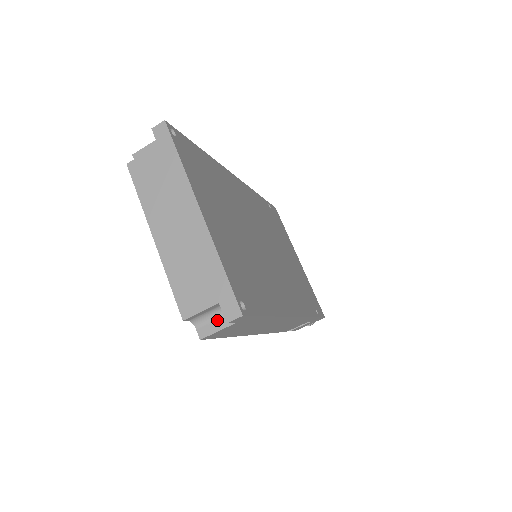
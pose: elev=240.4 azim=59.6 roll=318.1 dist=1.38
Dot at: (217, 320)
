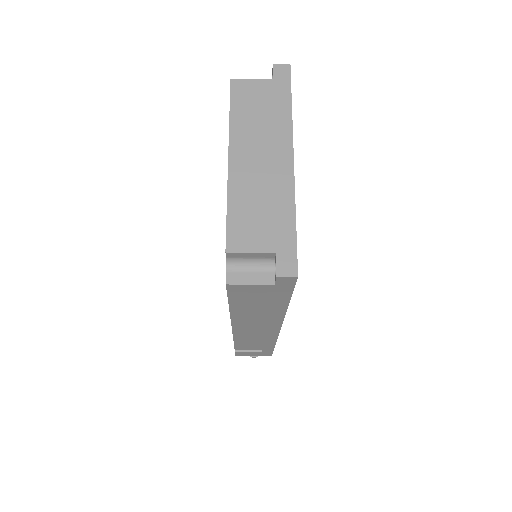
Dot at: (255, 273)
